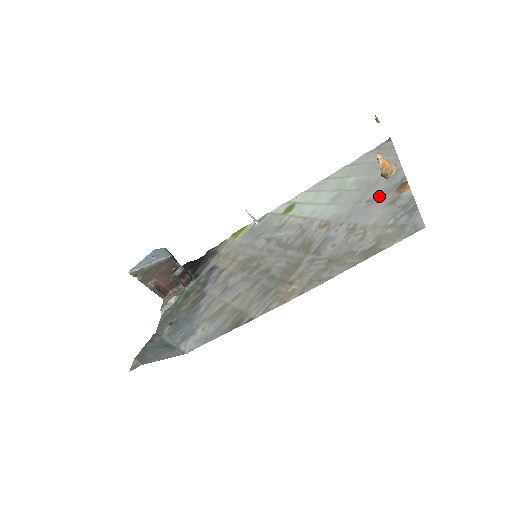
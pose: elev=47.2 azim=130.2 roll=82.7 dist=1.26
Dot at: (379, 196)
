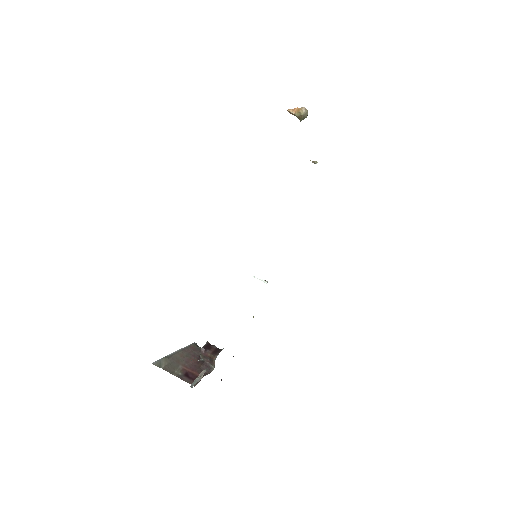
Dot at: occluded
